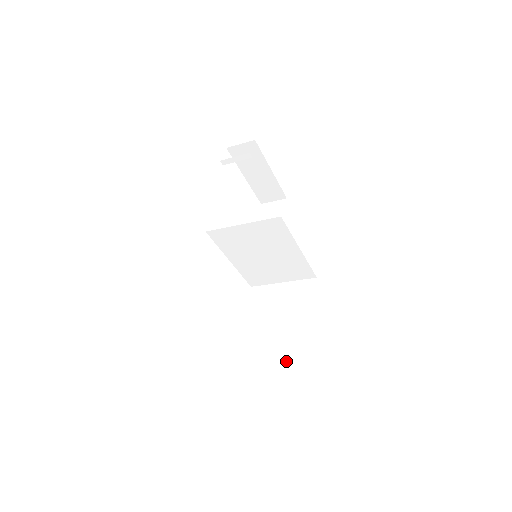
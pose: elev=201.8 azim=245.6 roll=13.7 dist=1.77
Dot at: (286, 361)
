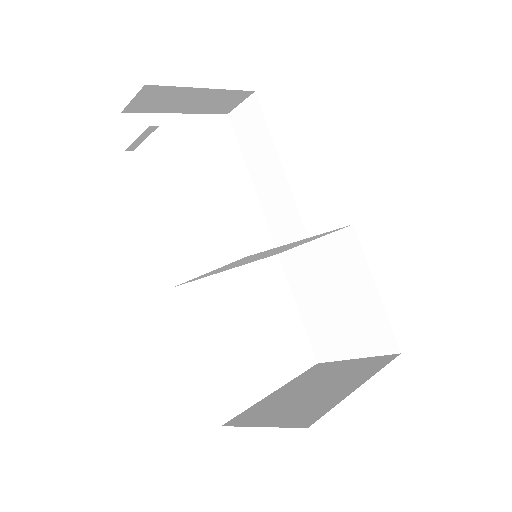
Dot at: (364, 353)
